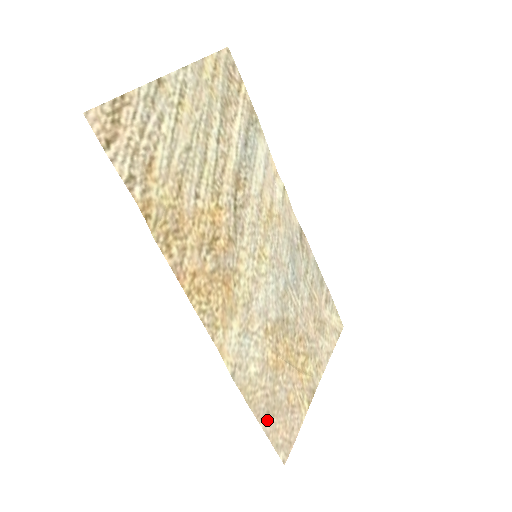
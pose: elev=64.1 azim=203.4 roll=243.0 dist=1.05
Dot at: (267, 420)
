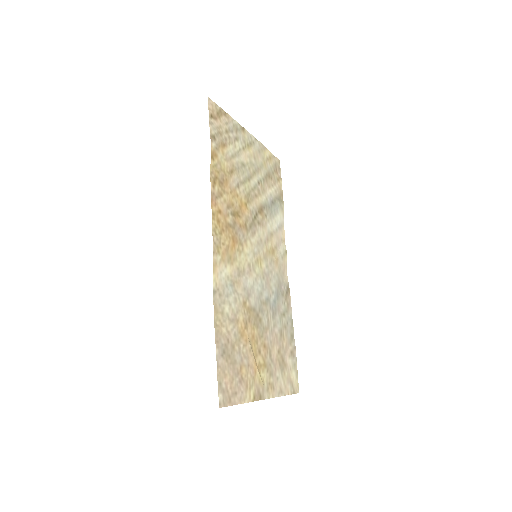
Dot at: (221, 355)
